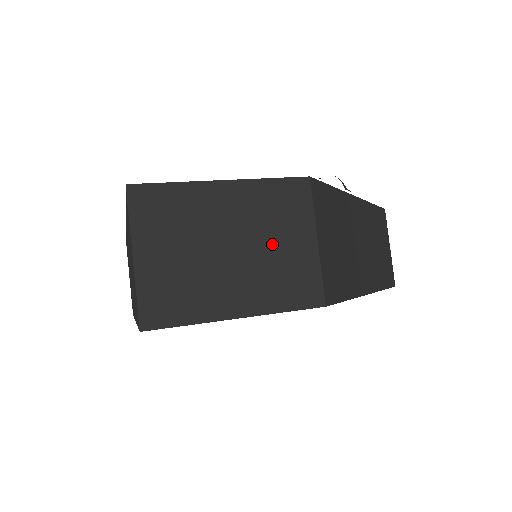
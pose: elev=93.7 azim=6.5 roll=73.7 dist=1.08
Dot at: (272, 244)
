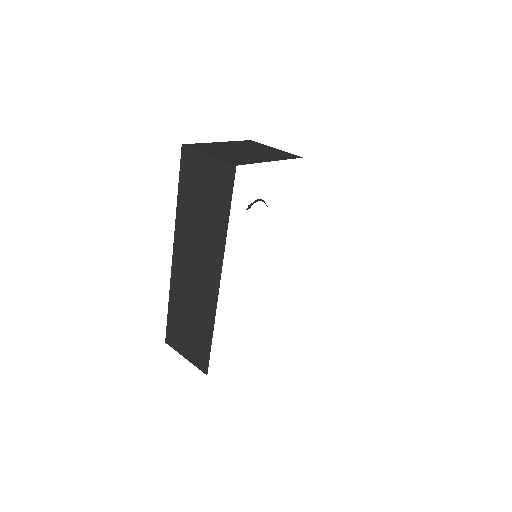
Dot at: (259, 150)
